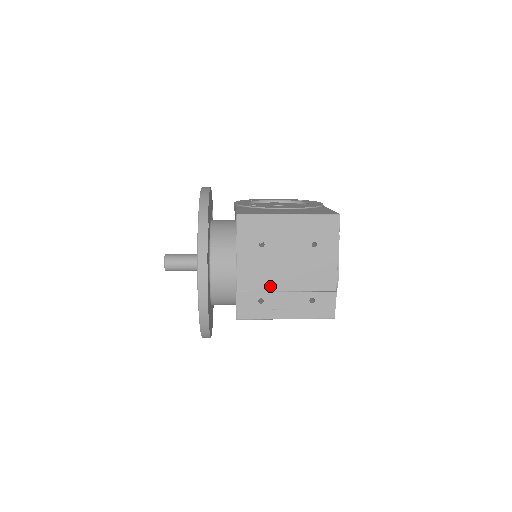
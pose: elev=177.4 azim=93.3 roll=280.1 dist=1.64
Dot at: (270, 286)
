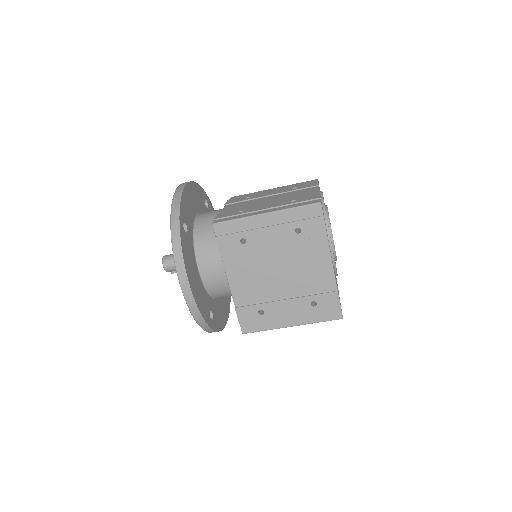
Dot at: occluded
